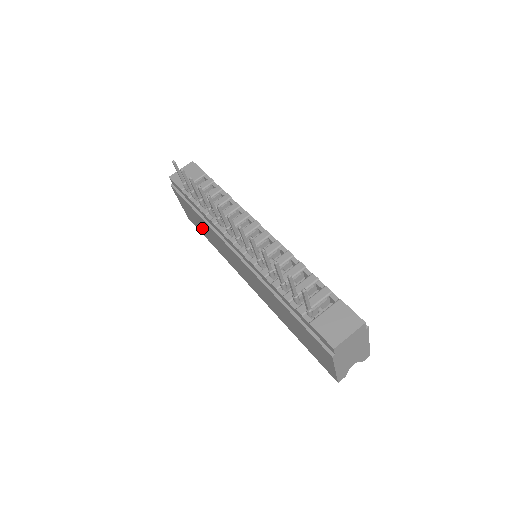
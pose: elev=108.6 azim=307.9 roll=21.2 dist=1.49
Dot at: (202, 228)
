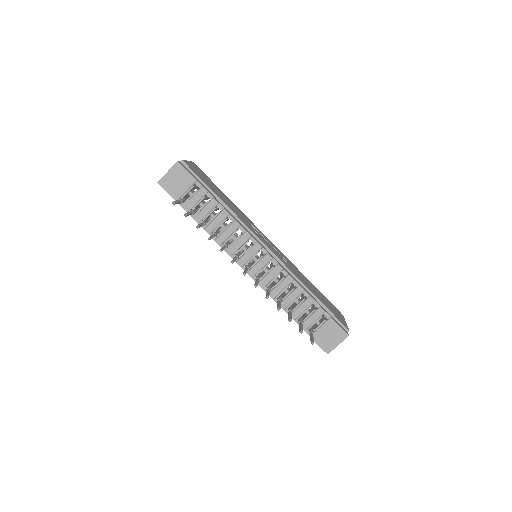
Dot at: occluded
